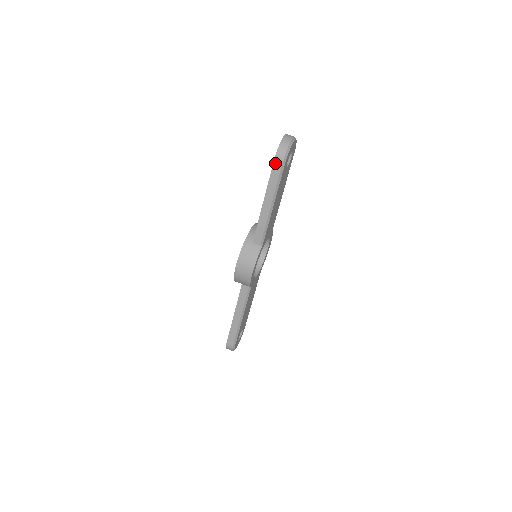
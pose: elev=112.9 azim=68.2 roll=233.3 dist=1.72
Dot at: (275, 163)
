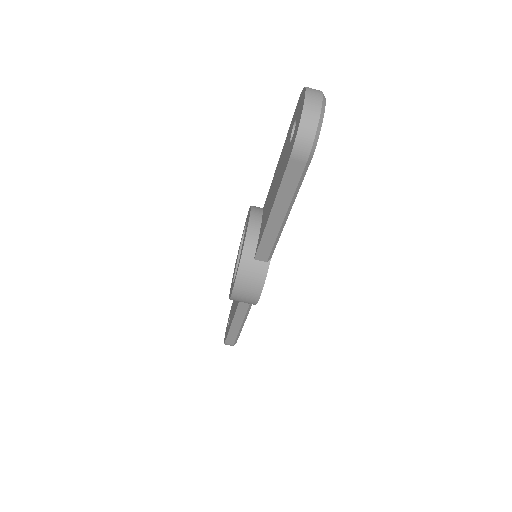
Dot at: (292, 162)
